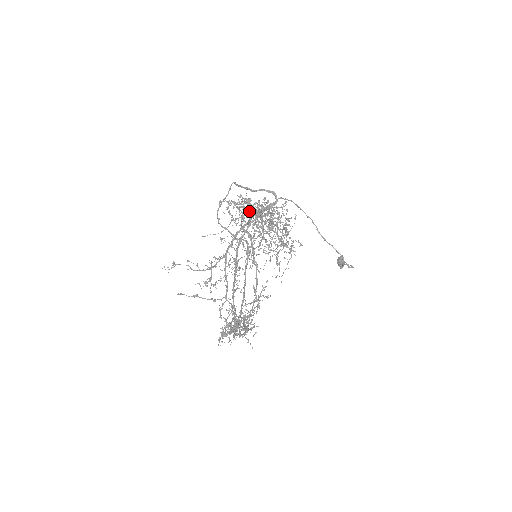
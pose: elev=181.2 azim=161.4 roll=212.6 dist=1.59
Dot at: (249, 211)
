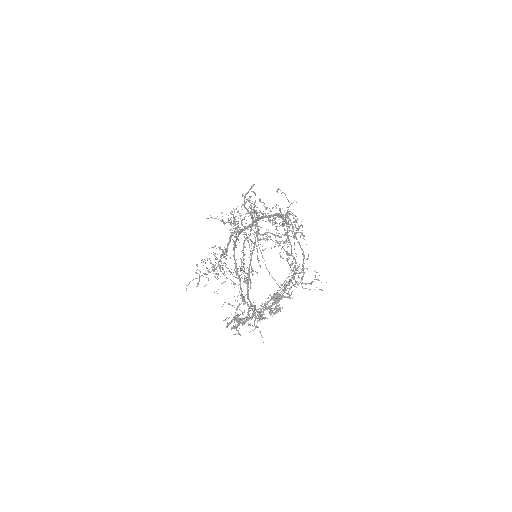
Dot at: occluded
